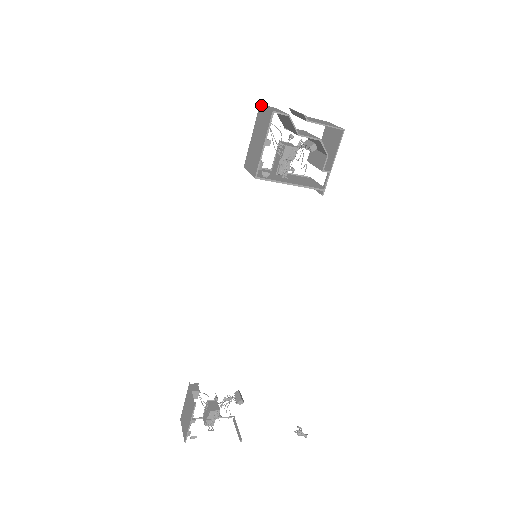
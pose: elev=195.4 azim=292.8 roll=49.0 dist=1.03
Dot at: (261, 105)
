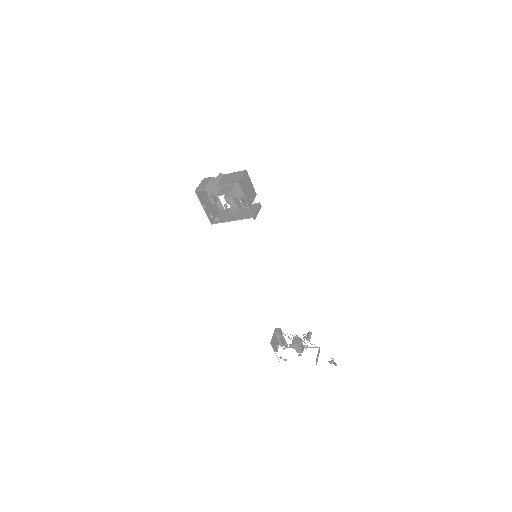
Dot at: (202, 180)
